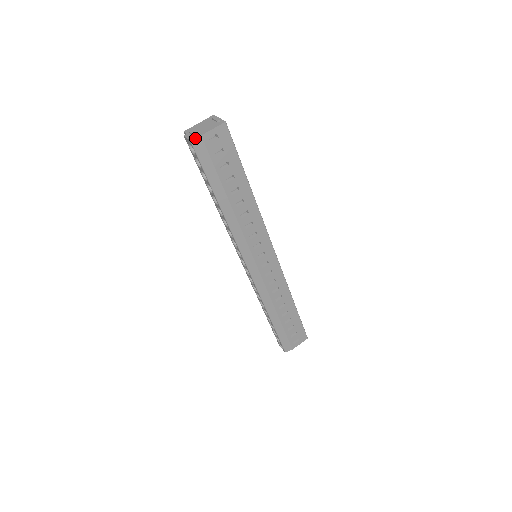
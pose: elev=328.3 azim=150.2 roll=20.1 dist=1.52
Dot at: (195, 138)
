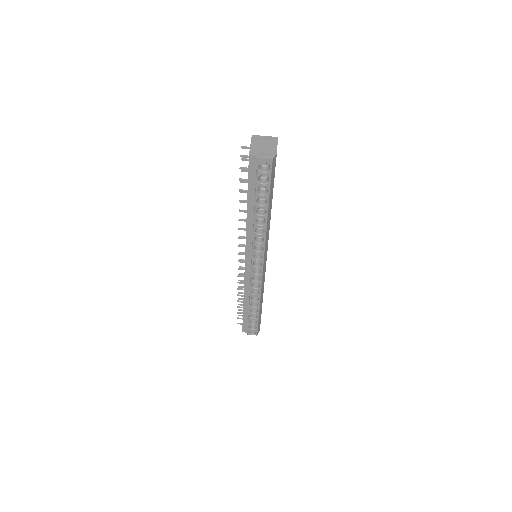
Dot at: (274, 156)
